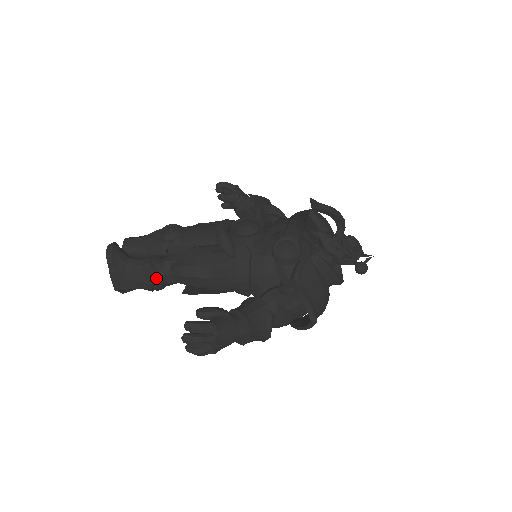
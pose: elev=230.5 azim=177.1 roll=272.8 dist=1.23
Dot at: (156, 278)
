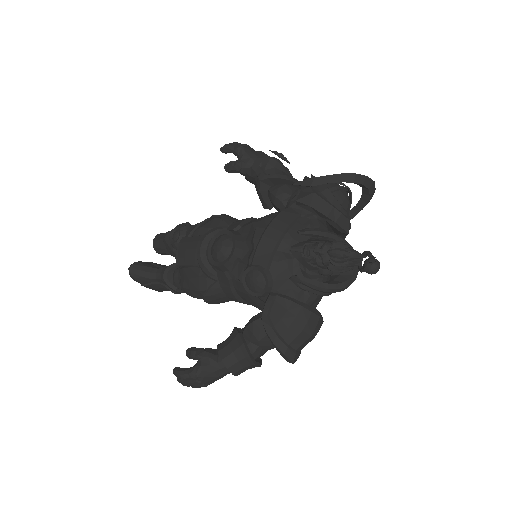
Dot at: occluded
